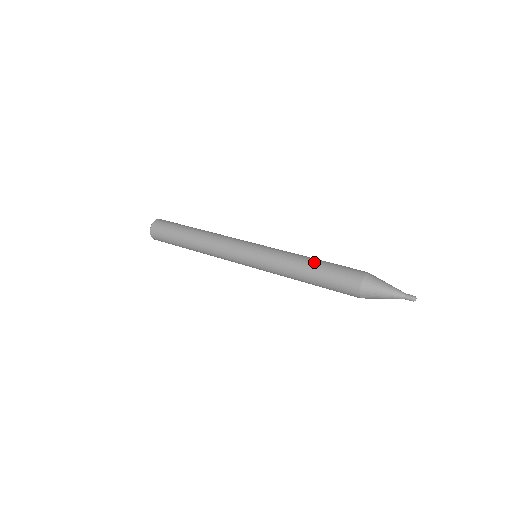
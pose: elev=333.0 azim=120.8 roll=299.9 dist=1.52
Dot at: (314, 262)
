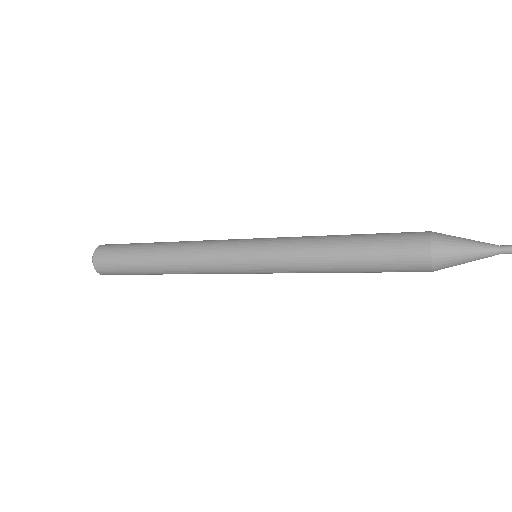
Dot at: (347, 242)
